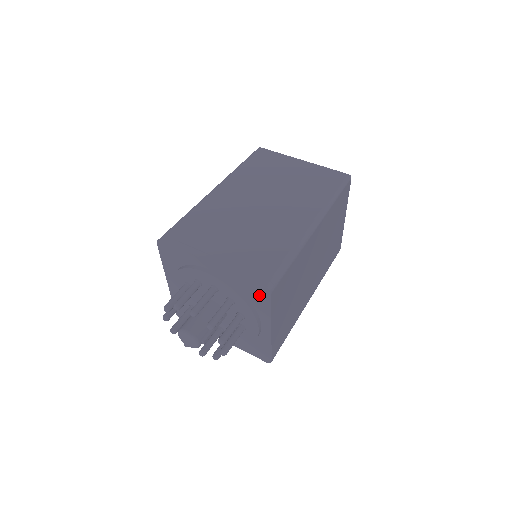
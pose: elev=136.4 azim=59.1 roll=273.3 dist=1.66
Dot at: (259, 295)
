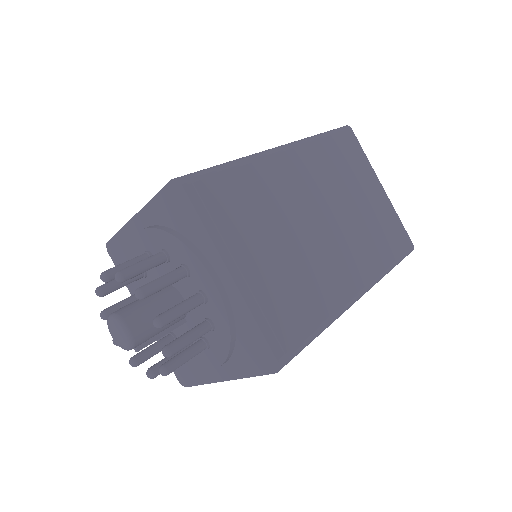
Dot at: (257, 357)
